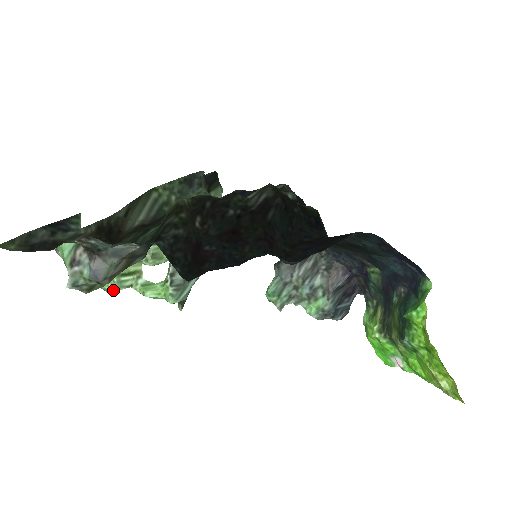
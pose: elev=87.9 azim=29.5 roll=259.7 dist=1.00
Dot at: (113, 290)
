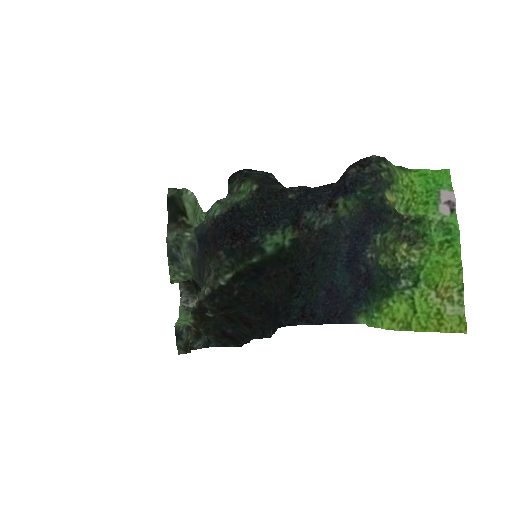
Dot at: occluded
